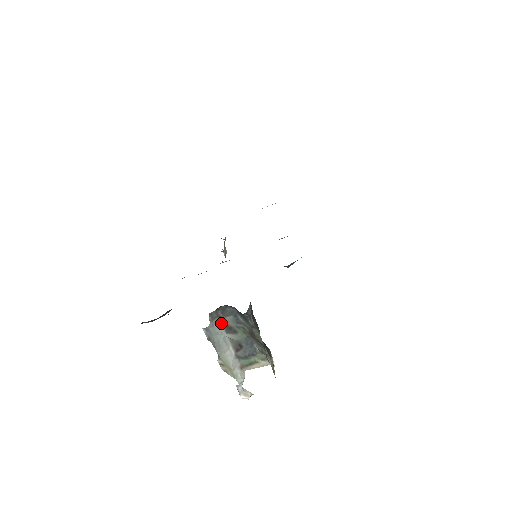
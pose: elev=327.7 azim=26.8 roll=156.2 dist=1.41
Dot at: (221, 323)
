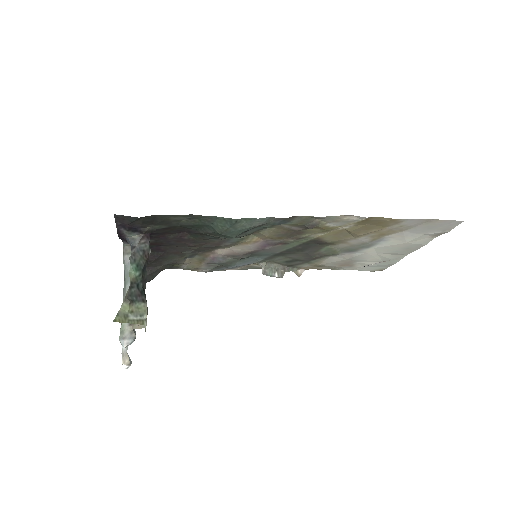
Dot at: occluded
